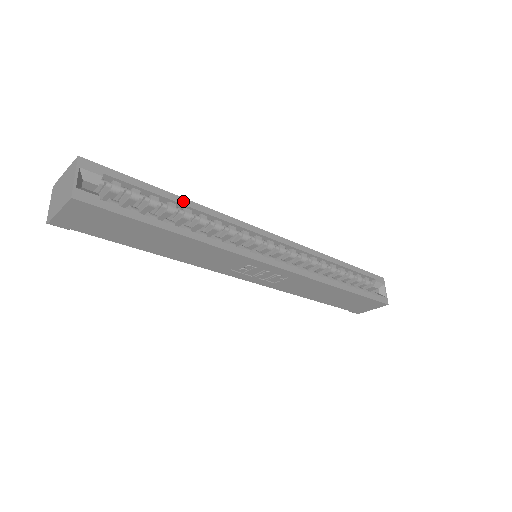
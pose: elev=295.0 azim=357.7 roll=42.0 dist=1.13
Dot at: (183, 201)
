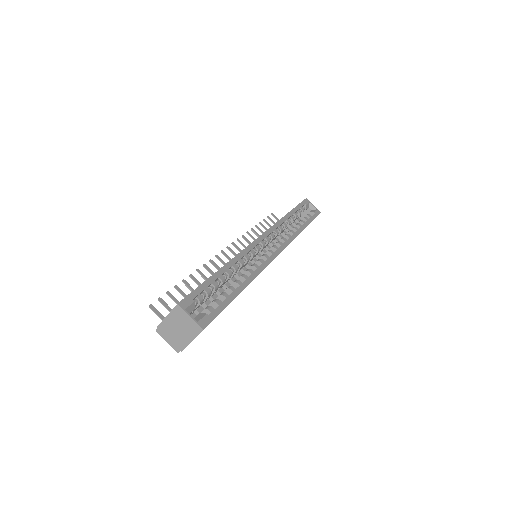
Dot at: (223, 269)
